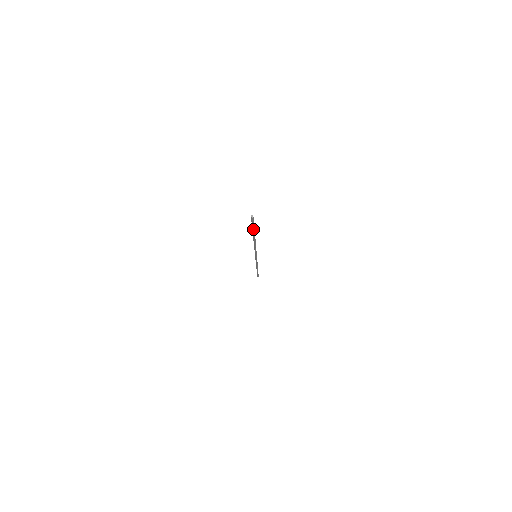
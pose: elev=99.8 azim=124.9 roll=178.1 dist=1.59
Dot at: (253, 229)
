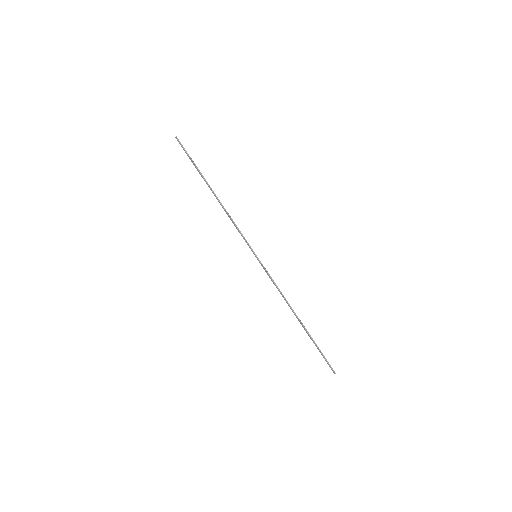
Dot at: (194, 164)
